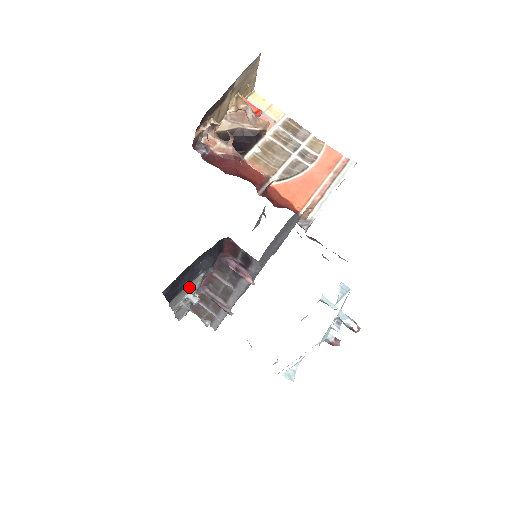
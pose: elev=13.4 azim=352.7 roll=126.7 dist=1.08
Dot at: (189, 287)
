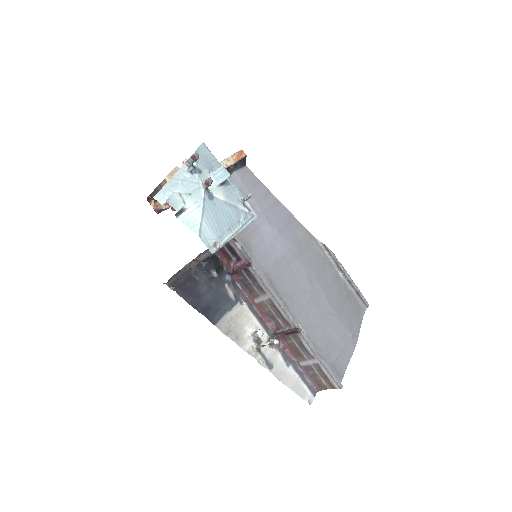
Dot at: (239, 319)
